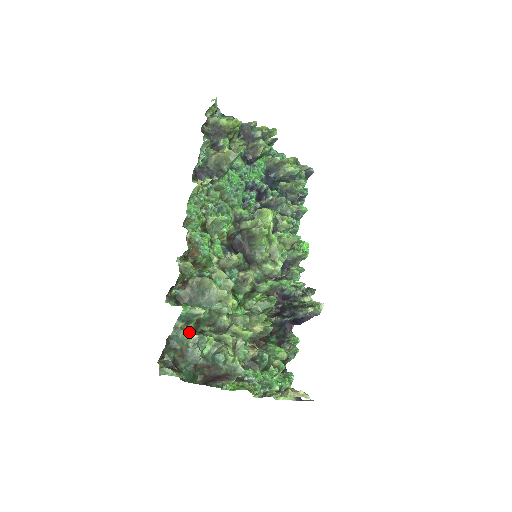
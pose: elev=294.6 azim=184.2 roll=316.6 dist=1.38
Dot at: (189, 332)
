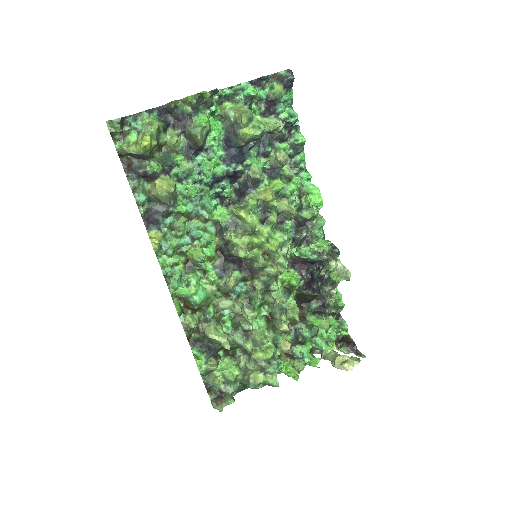
Dot at: (215, 383)
